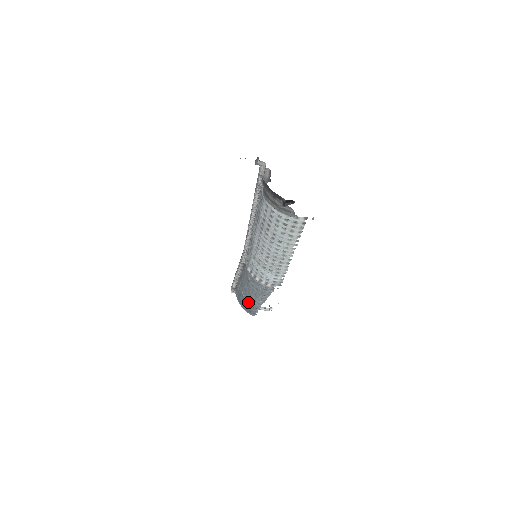
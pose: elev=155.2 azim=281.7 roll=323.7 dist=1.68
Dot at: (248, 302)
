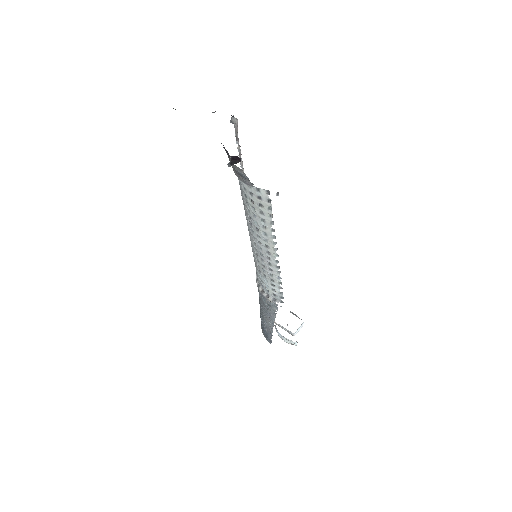
Dot at: (263, 323)
